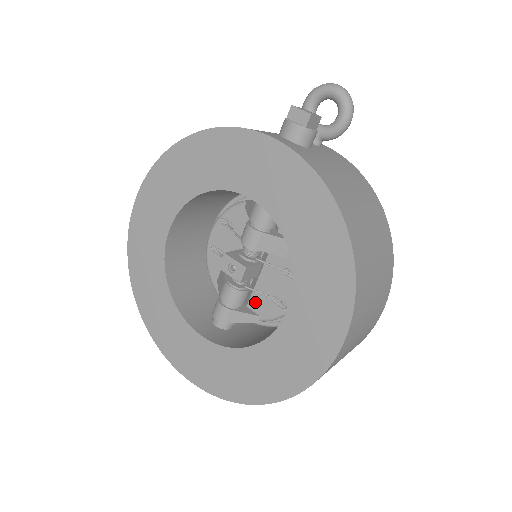
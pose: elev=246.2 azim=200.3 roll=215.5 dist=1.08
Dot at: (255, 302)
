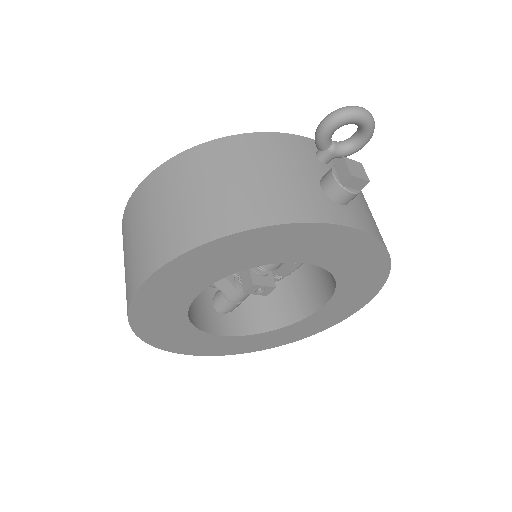
Dot at: occluded
